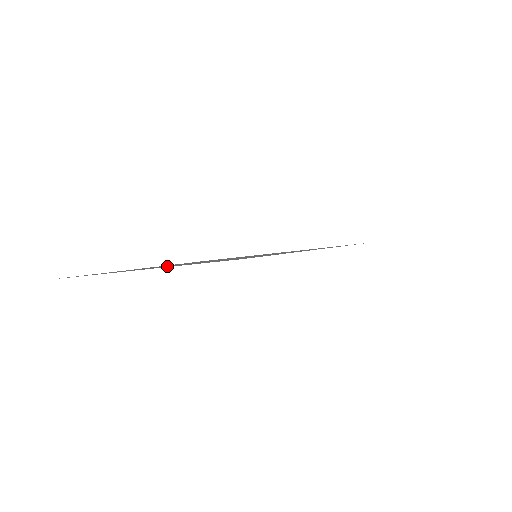
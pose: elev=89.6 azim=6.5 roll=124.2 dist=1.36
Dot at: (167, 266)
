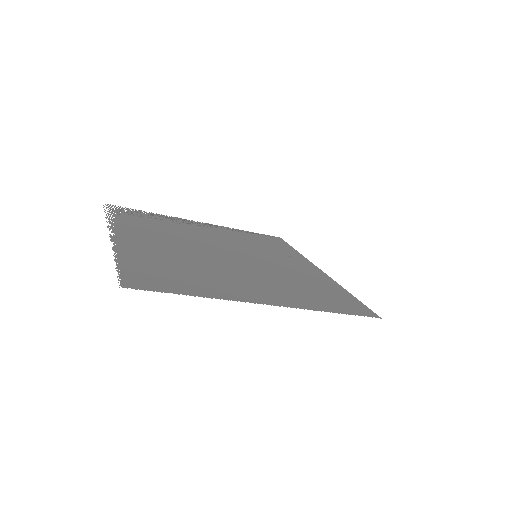
Dot at: (258, 286)
